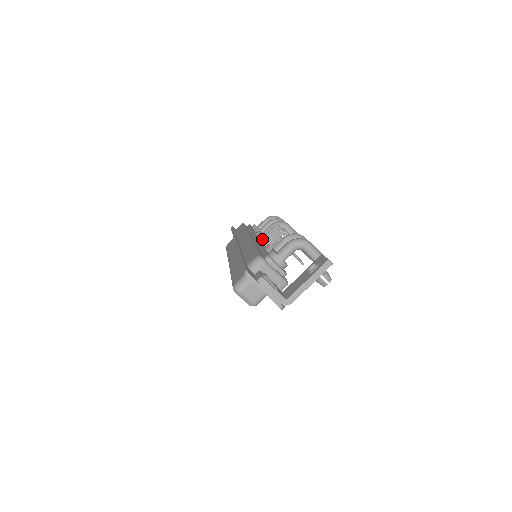
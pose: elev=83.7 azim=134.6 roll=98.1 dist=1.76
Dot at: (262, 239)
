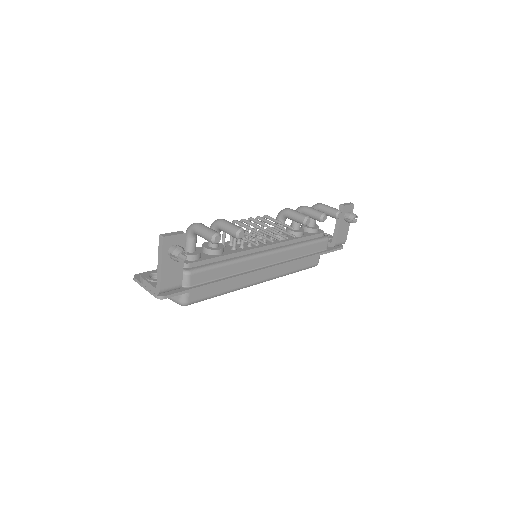
Dot at: occluded
